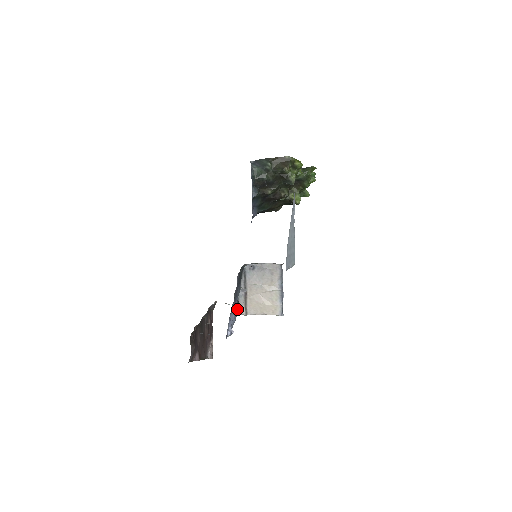
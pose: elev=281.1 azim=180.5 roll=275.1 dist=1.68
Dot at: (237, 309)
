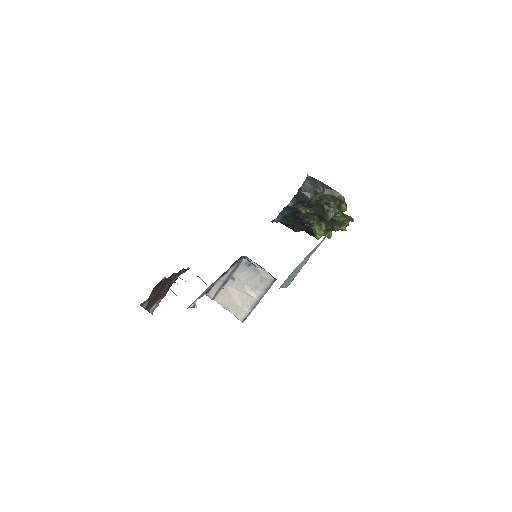
Dot at: (209, 289)
